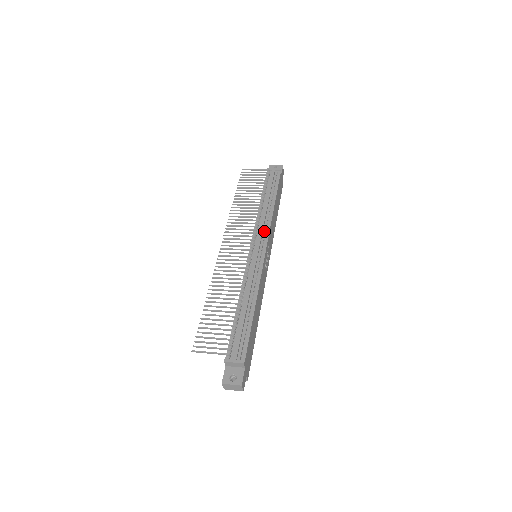
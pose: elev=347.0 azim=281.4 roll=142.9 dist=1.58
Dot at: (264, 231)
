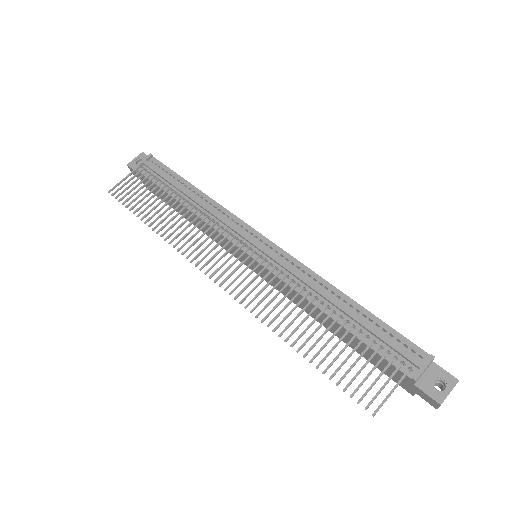
Dot at: (232, 223)
